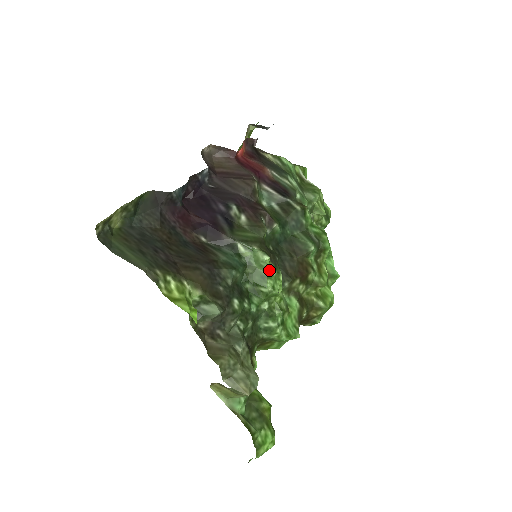
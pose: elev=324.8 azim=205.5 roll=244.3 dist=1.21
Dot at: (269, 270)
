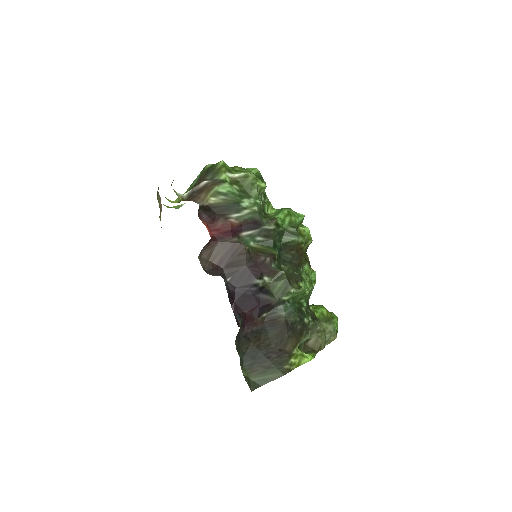
Dot at: (303, 288)
